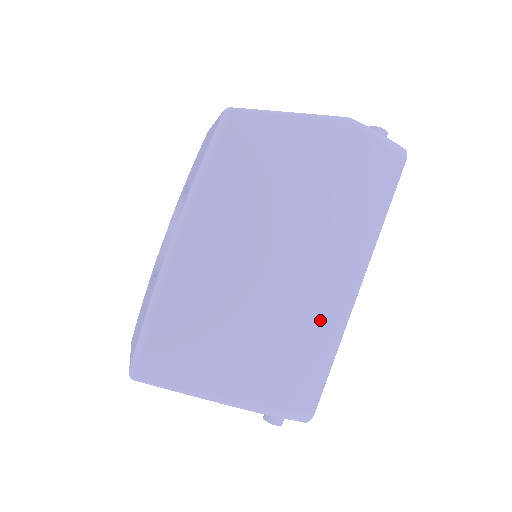
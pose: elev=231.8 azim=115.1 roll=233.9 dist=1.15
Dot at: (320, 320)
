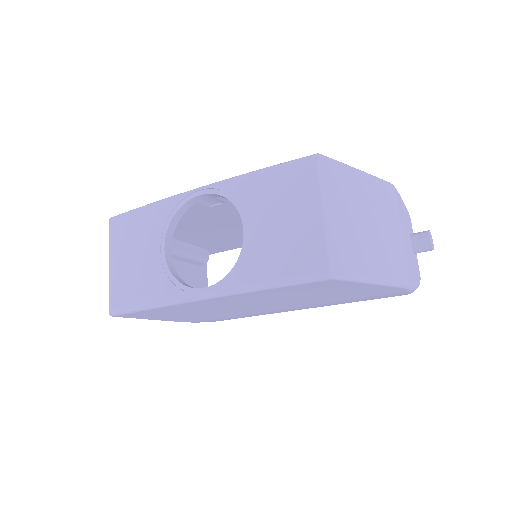
Dot at: (259, 314)
